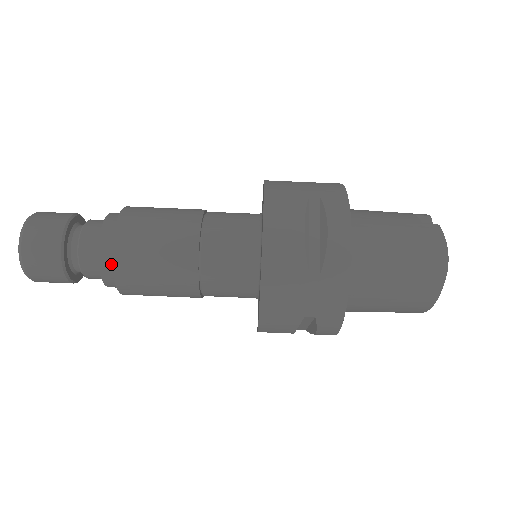
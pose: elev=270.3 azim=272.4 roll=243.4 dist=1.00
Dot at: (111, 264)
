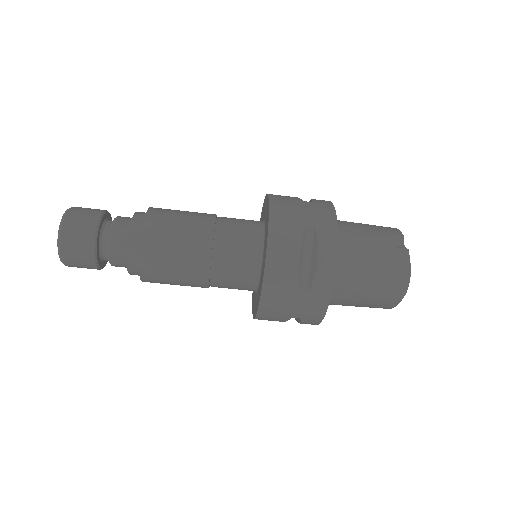
Dot at: (137, 264)
